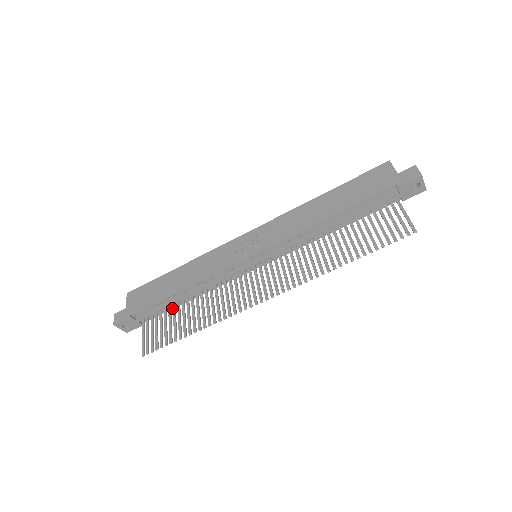
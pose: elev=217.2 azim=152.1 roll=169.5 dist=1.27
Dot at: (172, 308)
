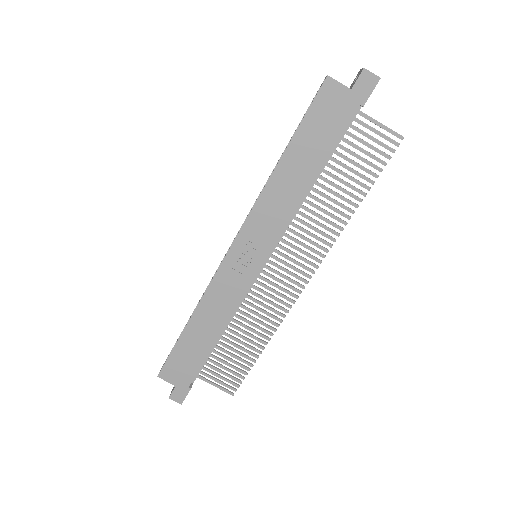
Dot at: occluded
